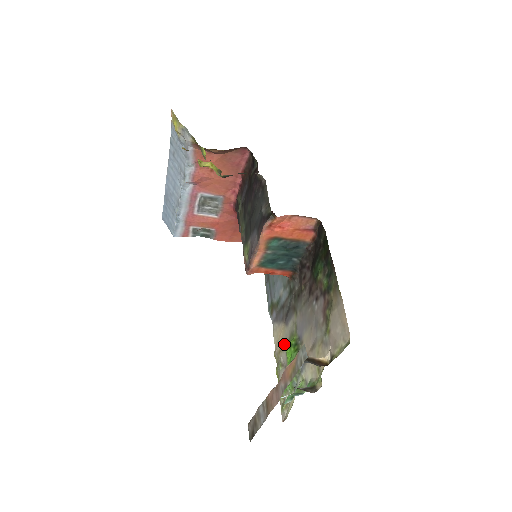
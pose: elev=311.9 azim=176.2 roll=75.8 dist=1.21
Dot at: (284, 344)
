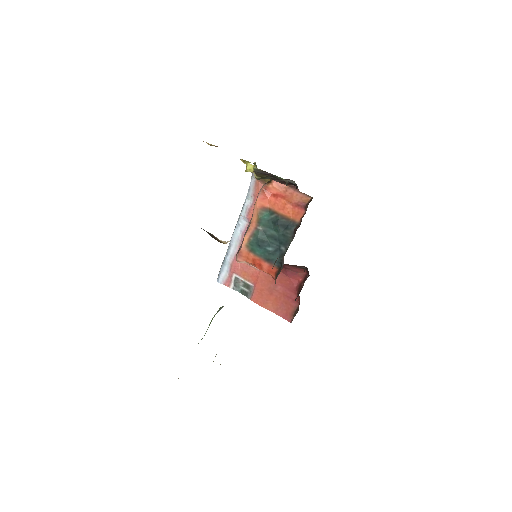
Dot at: occluded
